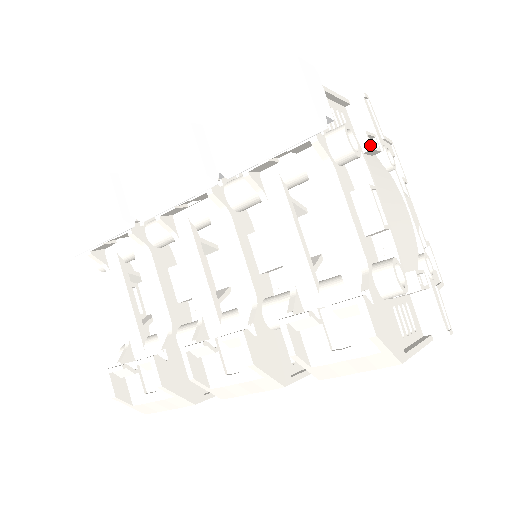
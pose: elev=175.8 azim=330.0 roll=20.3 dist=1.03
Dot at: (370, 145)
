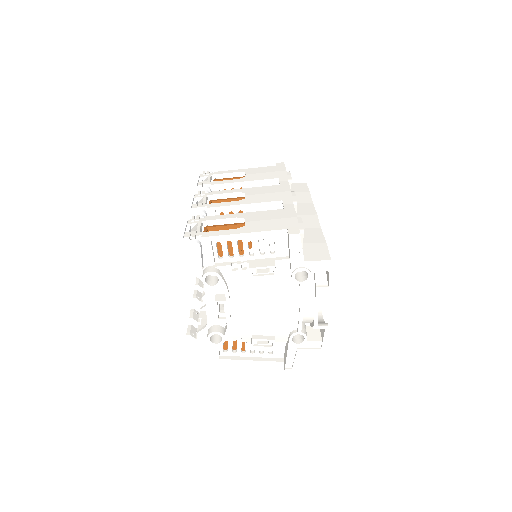
Dot at: occluded
